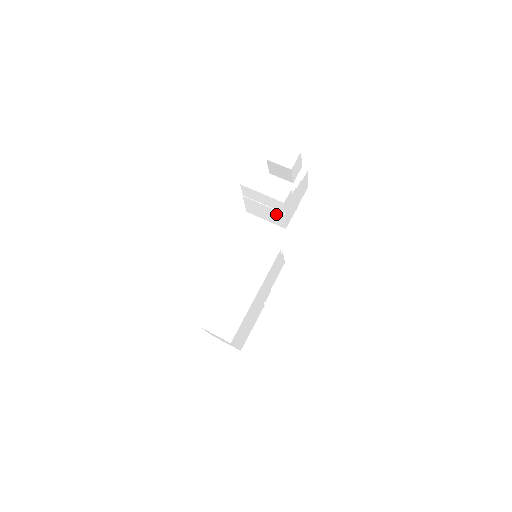
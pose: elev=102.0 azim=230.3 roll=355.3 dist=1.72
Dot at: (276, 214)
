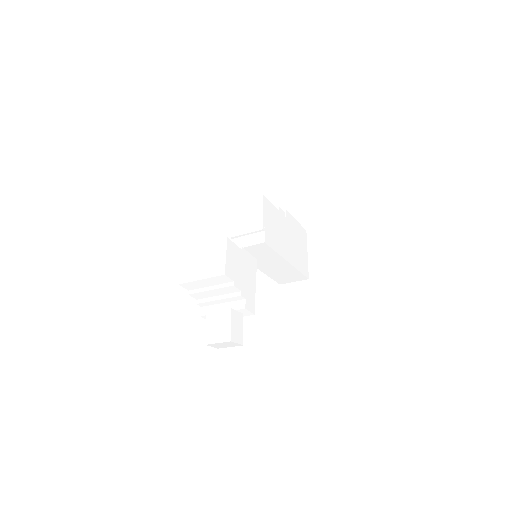
Dot at: occluded
